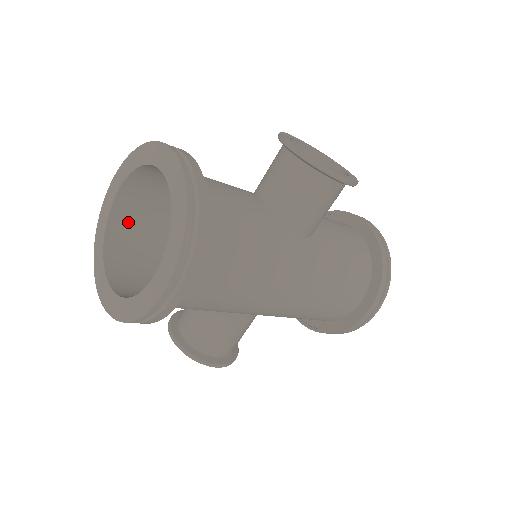
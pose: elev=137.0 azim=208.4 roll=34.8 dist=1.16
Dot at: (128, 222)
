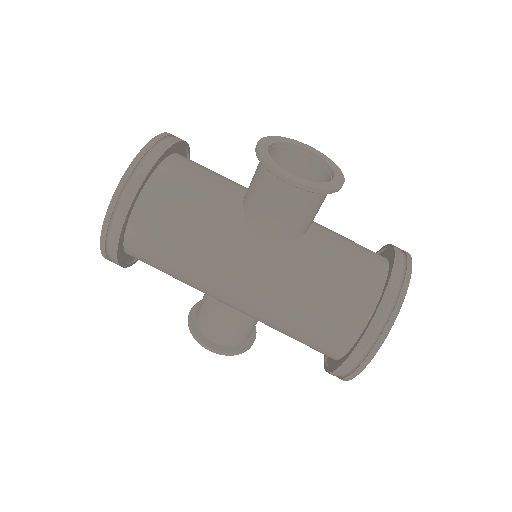
Dot at: occluded
